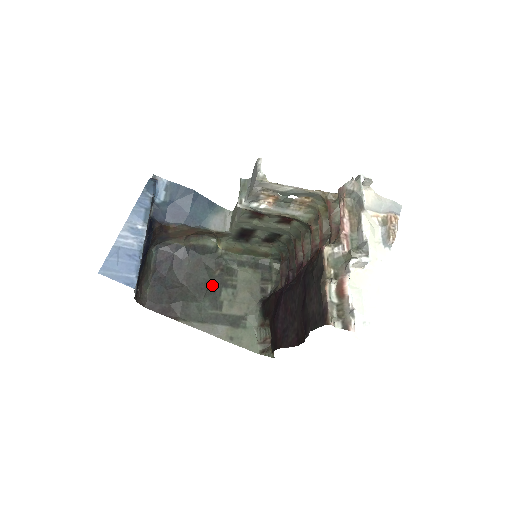
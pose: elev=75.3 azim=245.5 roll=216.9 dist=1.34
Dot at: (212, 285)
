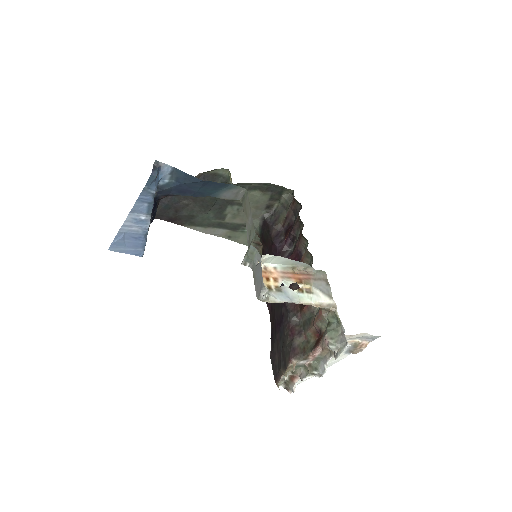
Dot at: (218, 203)
